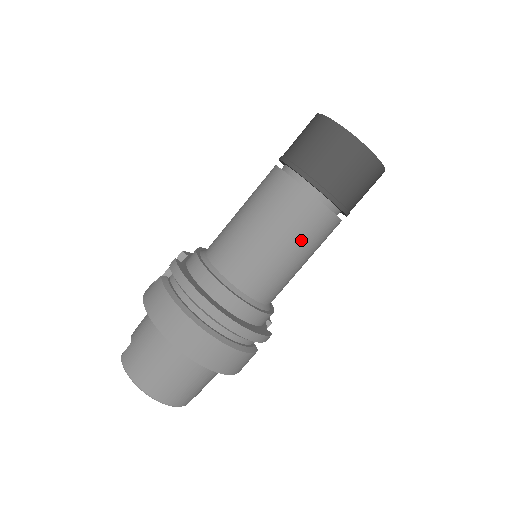
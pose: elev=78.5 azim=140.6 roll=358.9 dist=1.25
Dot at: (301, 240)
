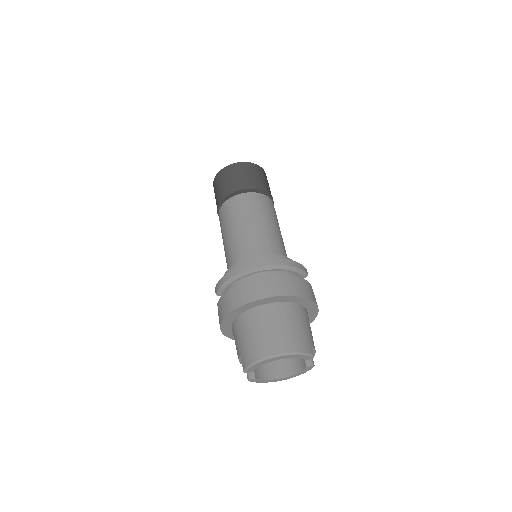
Dot at: (260, 213)
